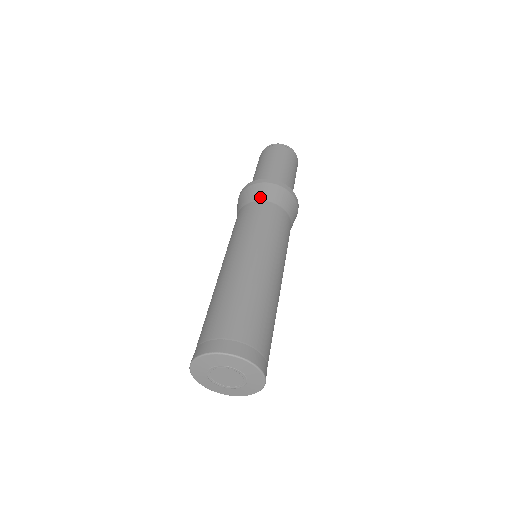
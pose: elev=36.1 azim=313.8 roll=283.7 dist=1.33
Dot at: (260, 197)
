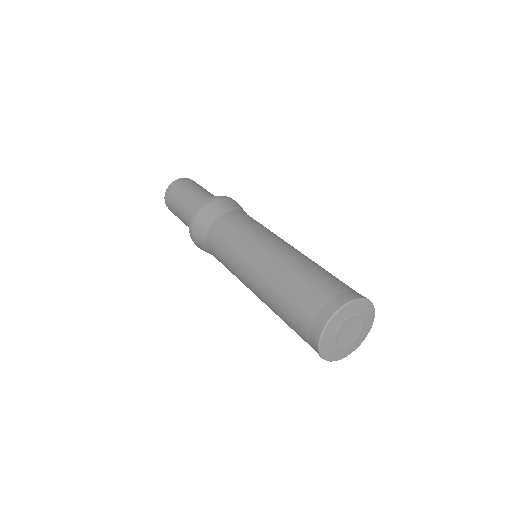
Dot at: (204, 233)
